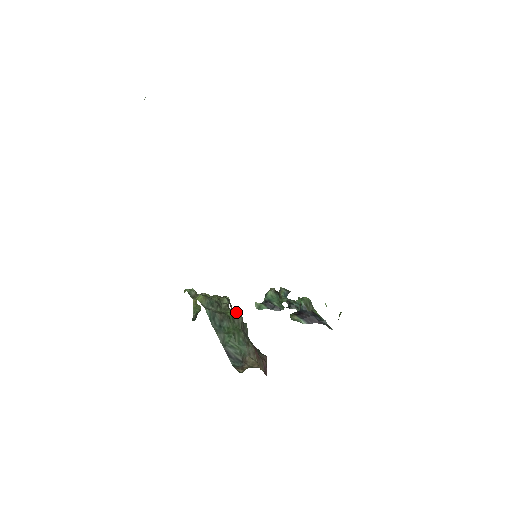
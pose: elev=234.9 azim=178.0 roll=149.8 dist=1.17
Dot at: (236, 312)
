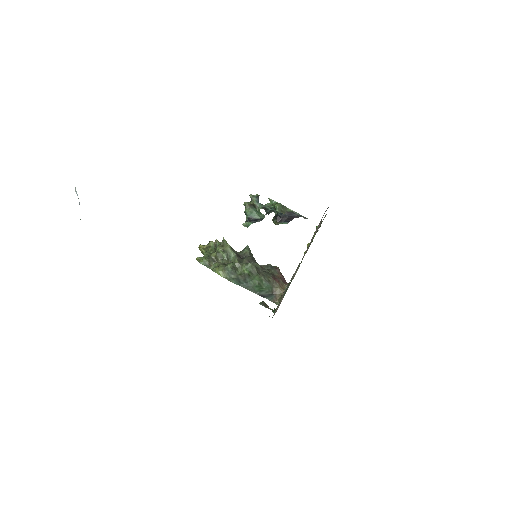
Dot at: (249, 266)
